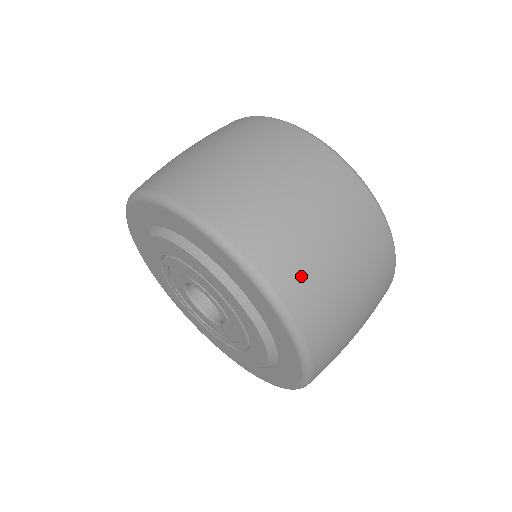
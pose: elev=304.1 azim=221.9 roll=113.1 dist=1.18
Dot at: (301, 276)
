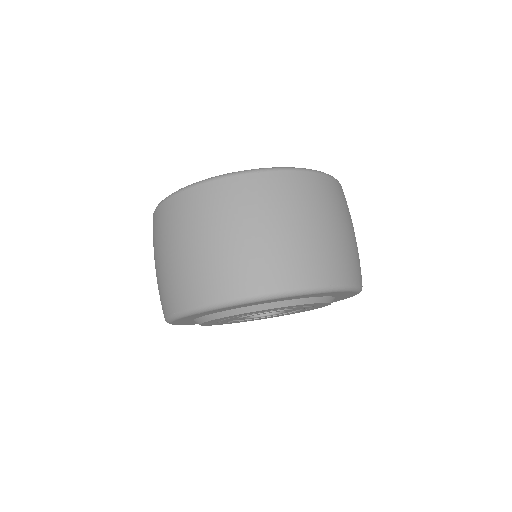
Dot at: (357, 264)
